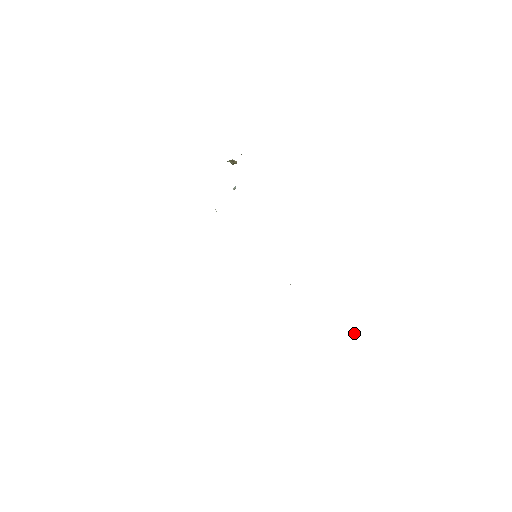
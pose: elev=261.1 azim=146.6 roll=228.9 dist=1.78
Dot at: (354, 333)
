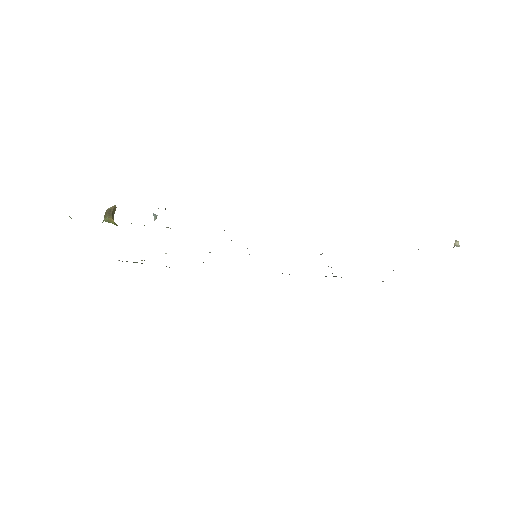
Dot at: (454, 244)
